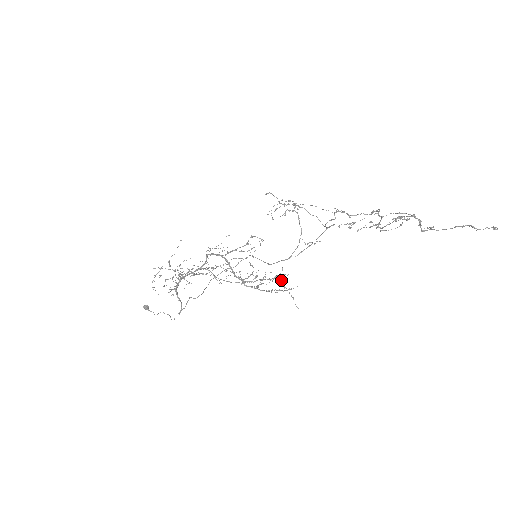
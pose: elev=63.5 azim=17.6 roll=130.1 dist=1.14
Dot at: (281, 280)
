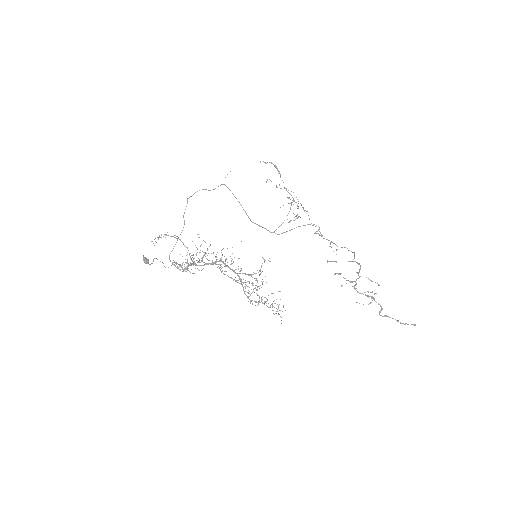
Dot at: (278, 308)
